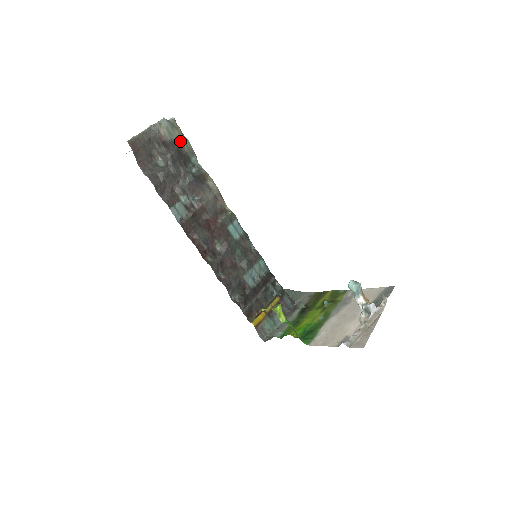
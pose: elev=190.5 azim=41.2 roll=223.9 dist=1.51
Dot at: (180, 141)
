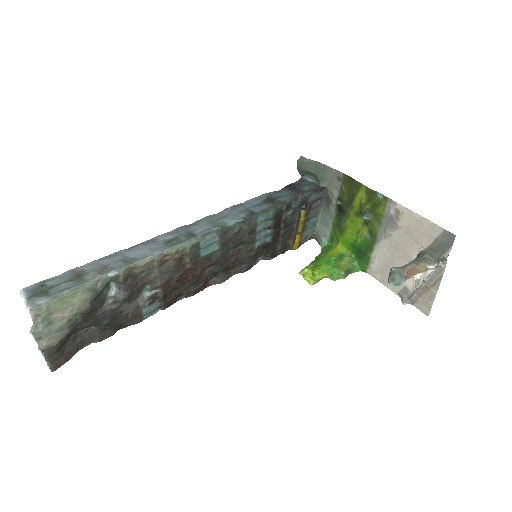
Dot at: (73, 315)
